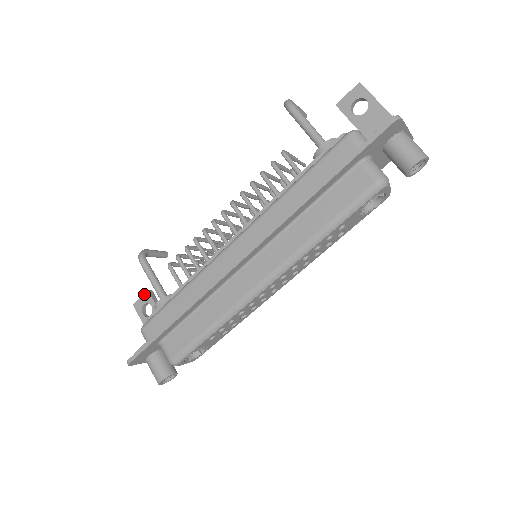
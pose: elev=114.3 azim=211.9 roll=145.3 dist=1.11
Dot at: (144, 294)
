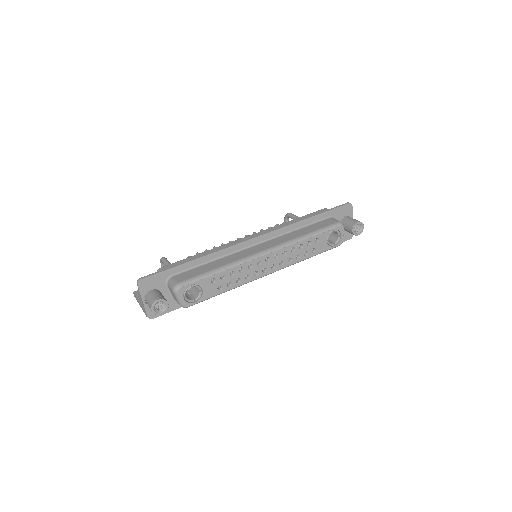
Dot at: occluded
